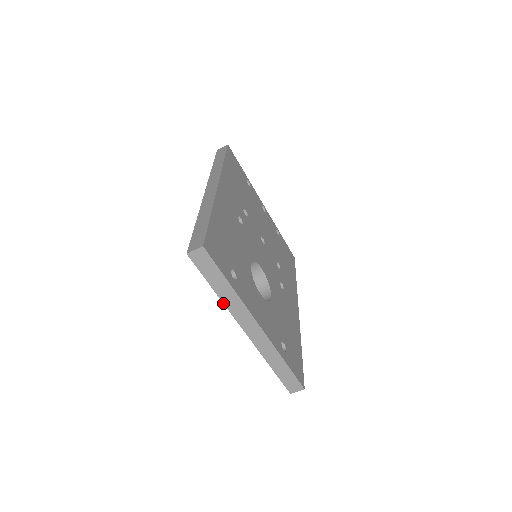
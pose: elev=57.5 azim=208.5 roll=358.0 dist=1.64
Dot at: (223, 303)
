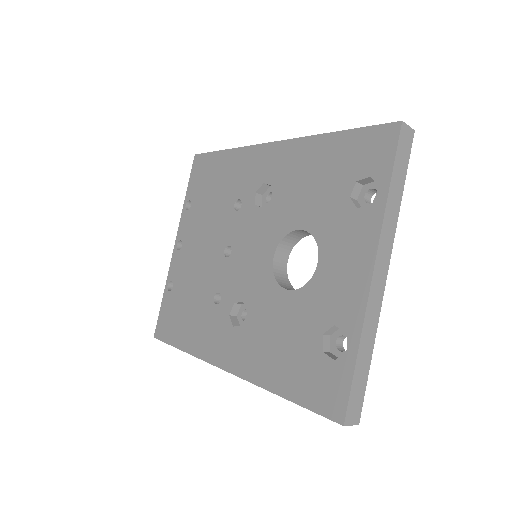
Dot at: (385, 210)
